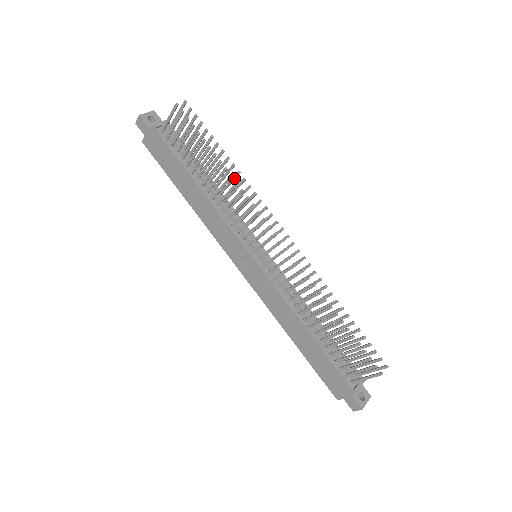
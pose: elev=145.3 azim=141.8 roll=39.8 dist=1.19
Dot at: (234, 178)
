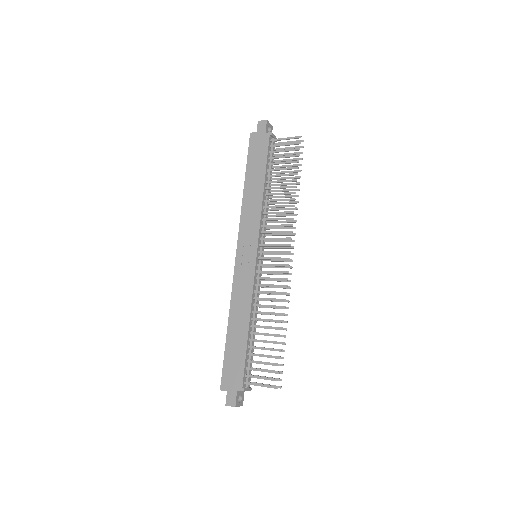
Dot at: (290, 203)
